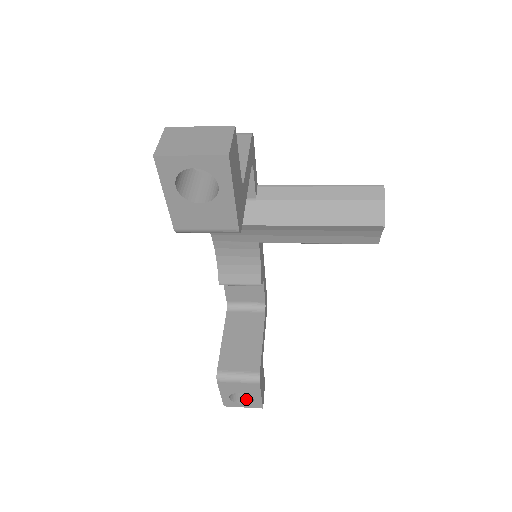
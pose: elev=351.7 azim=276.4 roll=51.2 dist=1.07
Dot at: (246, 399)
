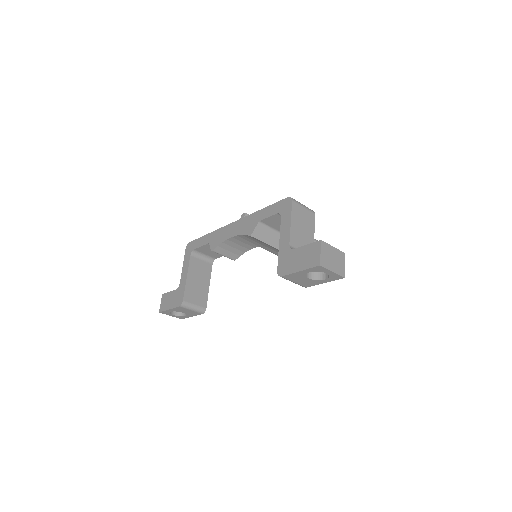
Dot at: (176, 312)
